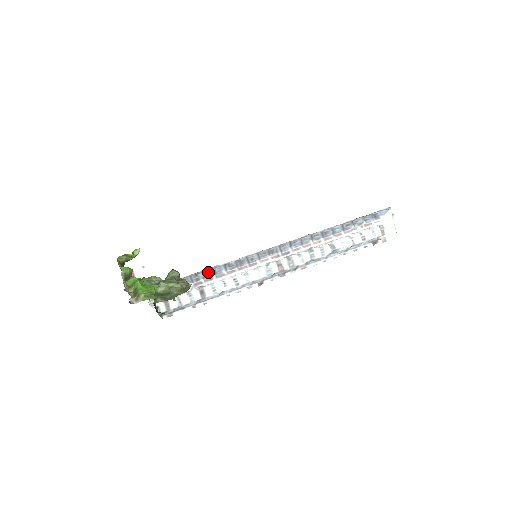
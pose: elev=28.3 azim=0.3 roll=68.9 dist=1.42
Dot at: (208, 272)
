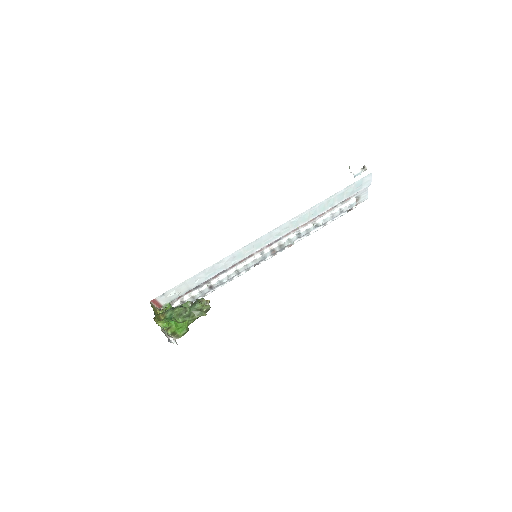
Dot at: occluded
